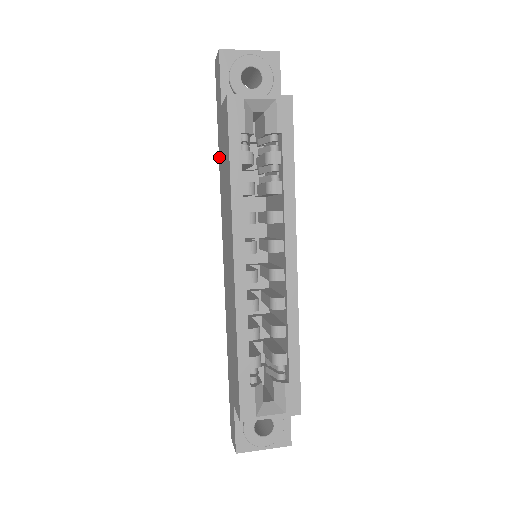
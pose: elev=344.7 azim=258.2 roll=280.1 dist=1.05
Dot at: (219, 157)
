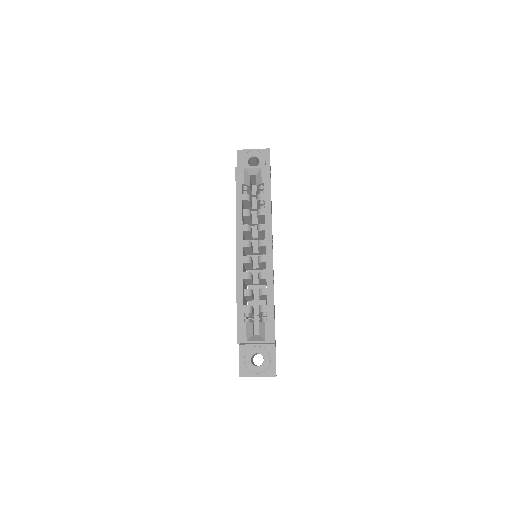
Dot at: occluded
